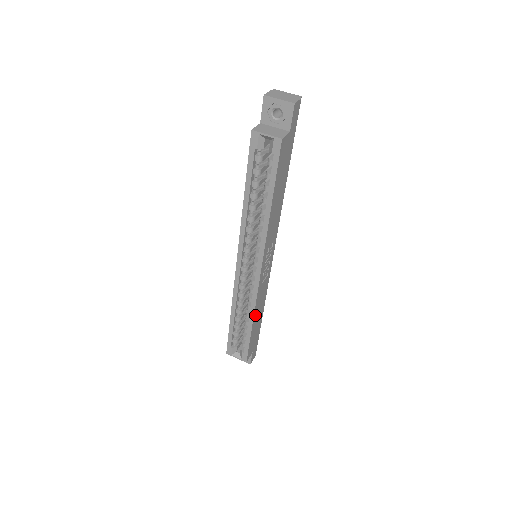
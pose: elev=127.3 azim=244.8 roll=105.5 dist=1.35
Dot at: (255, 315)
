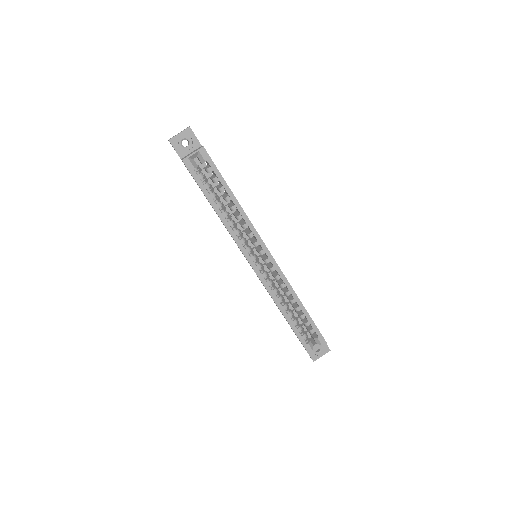
Dot at: (296, 296)
